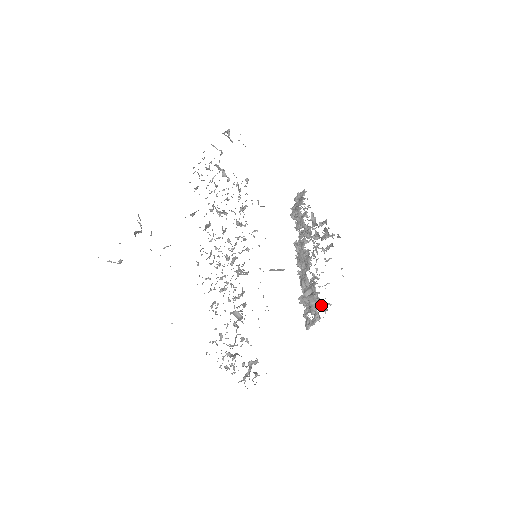
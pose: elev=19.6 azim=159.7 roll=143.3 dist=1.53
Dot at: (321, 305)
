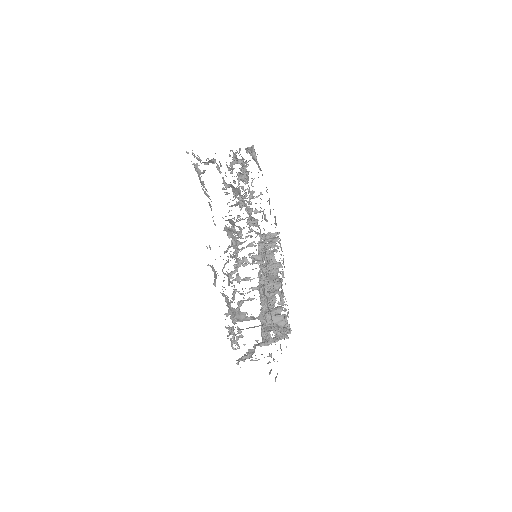
Dot at: occluded
